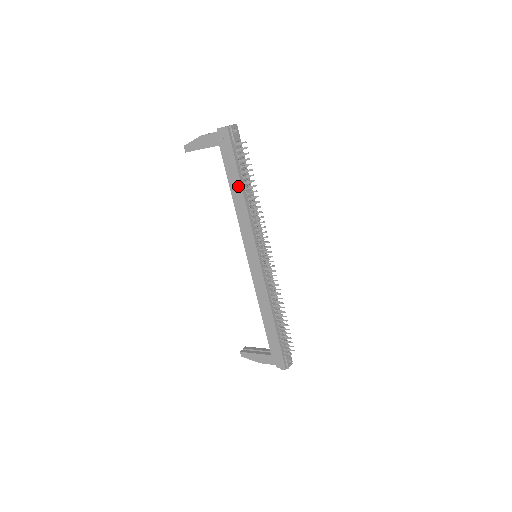
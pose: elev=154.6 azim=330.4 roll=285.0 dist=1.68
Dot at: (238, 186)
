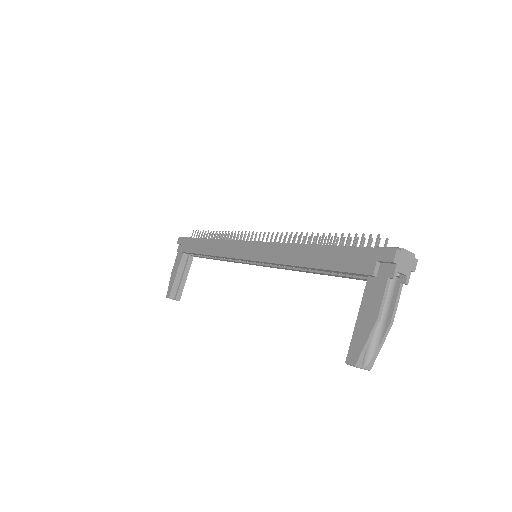
Dot at: (203, 243)
